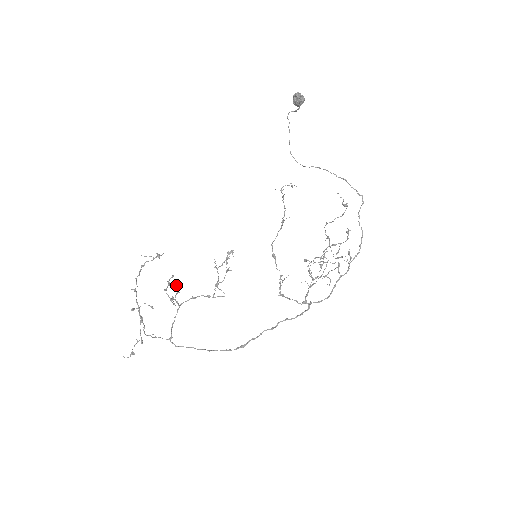
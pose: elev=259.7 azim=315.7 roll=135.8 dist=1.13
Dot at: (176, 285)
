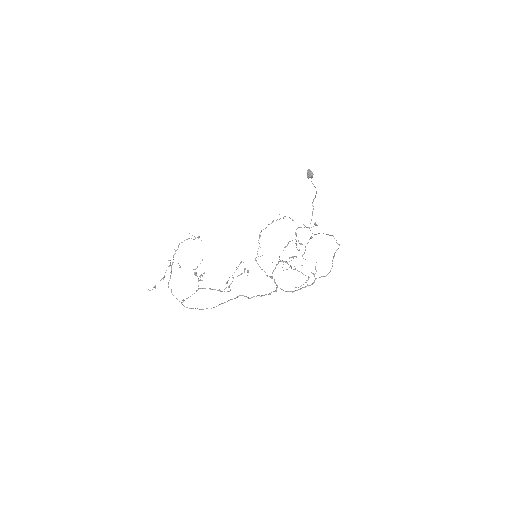
Dot at: (203, 273)
